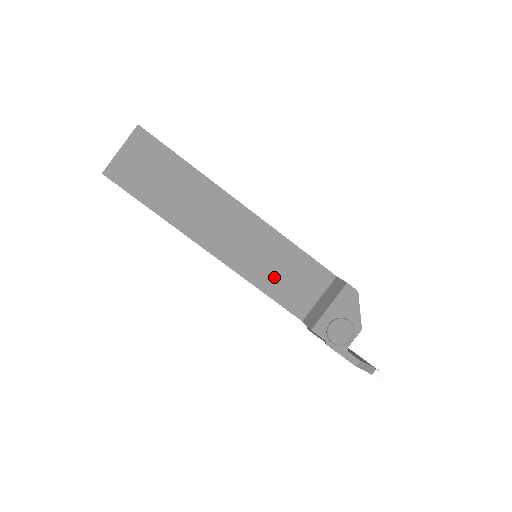
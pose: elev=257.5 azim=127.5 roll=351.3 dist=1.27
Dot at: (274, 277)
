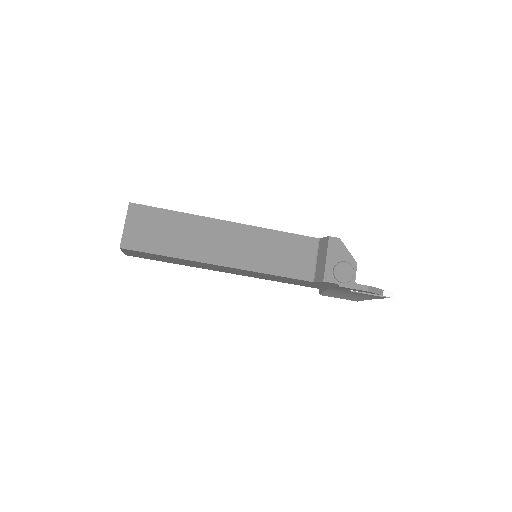
Dot at: (277, 261)
